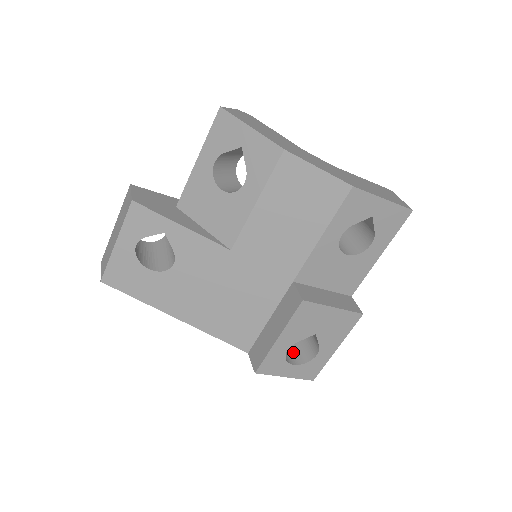
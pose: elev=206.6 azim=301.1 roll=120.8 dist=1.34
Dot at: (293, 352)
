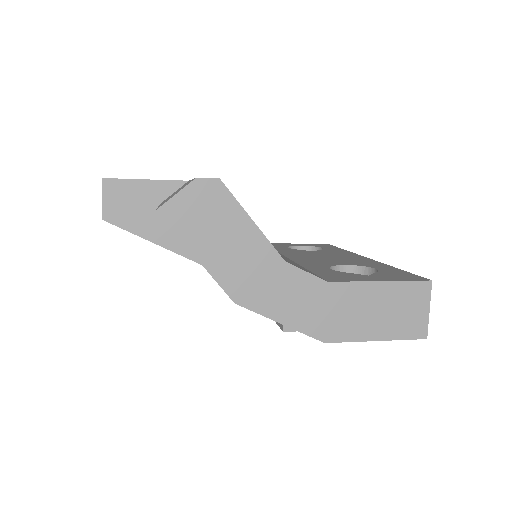
Dot at: occluded
